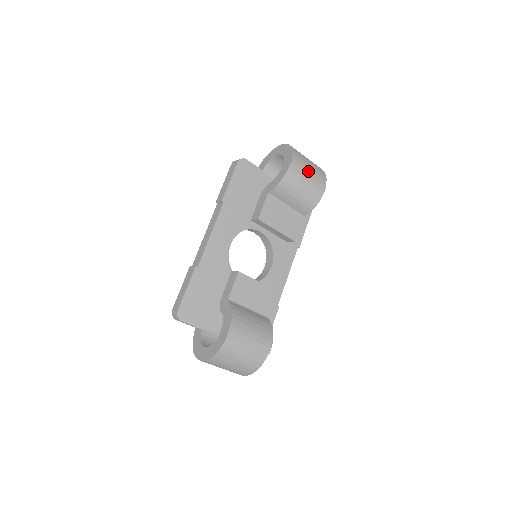
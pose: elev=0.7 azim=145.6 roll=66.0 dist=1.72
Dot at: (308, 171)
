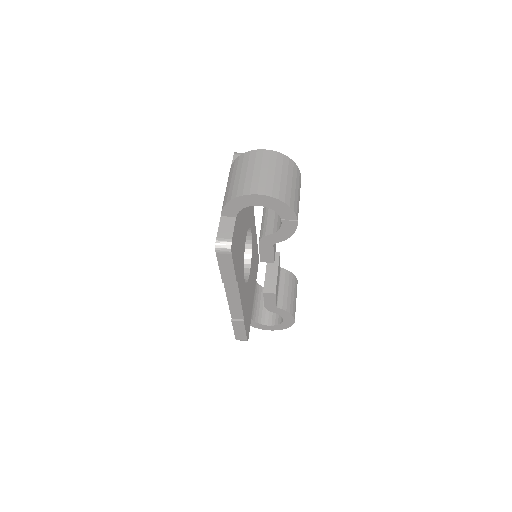
Dot at: (298, 196)
